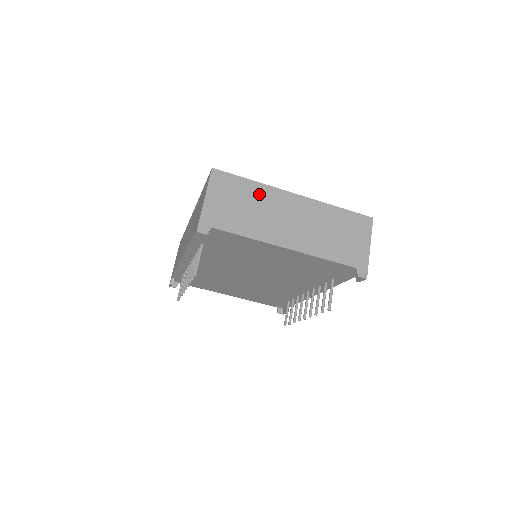
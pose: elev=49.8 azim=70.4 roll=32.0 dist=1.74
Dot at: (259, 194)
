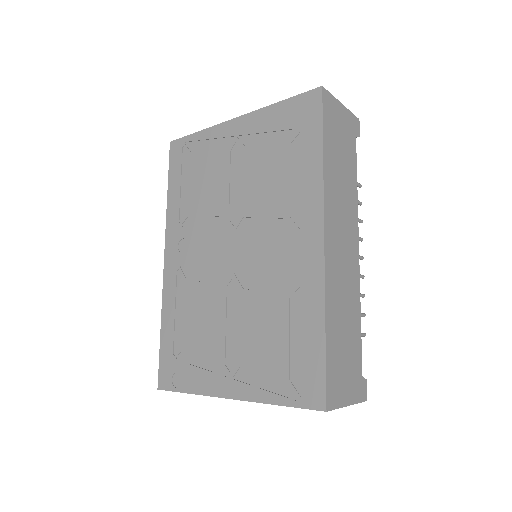
Dot at: occluded
